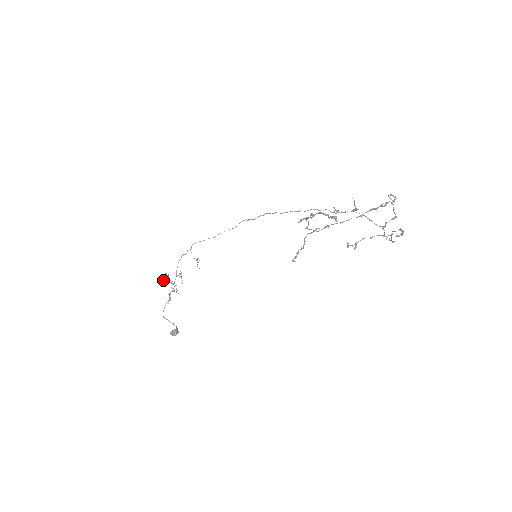
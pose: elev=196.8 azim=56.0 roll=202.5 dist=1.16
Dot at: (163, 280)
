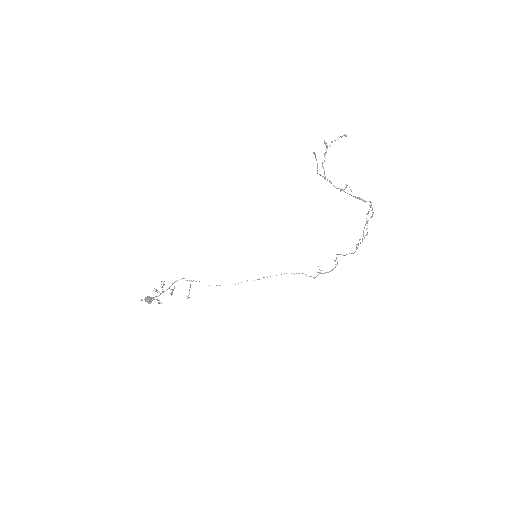
Dot at: occluded
